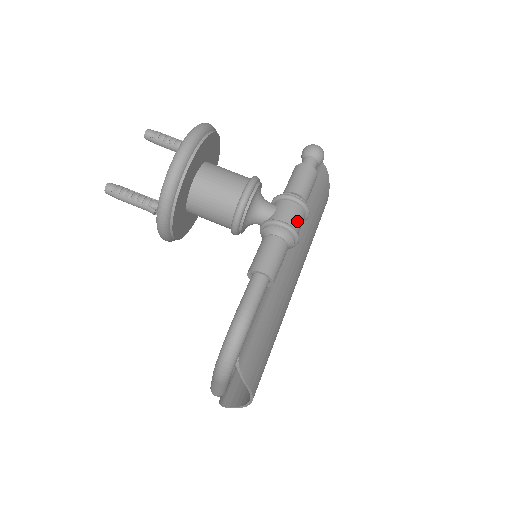
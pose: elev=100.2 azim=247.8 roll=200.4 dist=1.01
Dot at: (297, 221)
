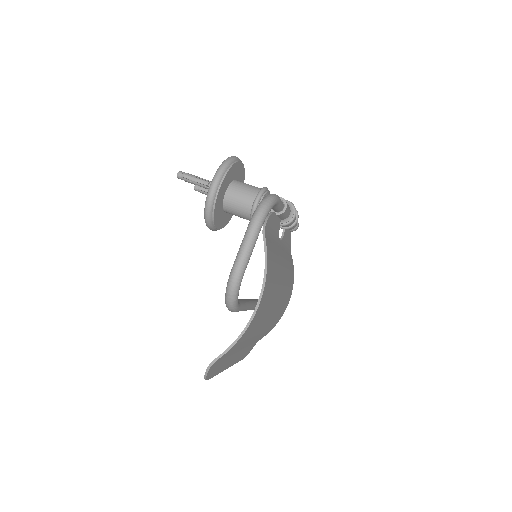
Dot at: occluded
